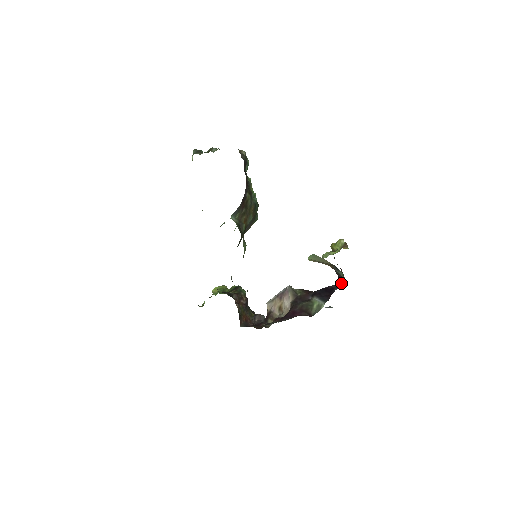
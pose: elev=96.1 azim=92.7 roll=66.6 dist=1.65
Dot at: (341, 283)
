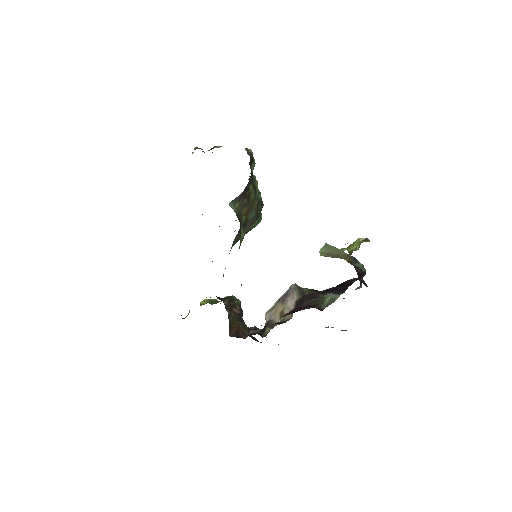
Dot at: (361, 276)
